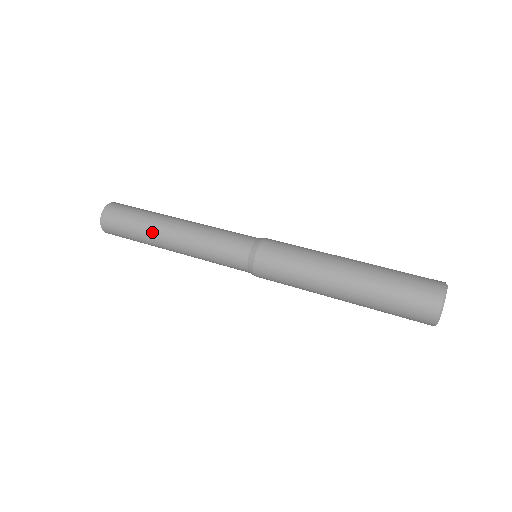
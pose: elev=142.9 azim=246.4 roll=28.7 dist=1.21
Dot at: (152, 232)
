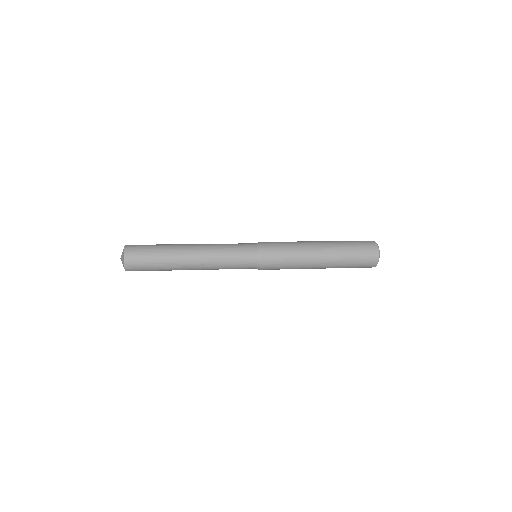
Dot at: (176, 260)
